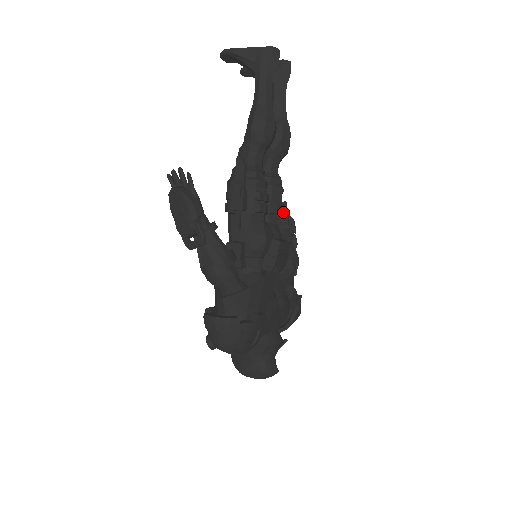
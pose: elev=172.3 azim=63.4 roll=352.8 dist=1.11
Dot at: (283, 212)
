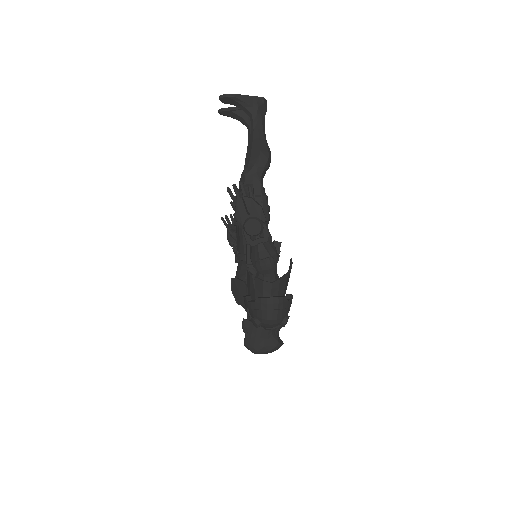
Dot at: occluded
